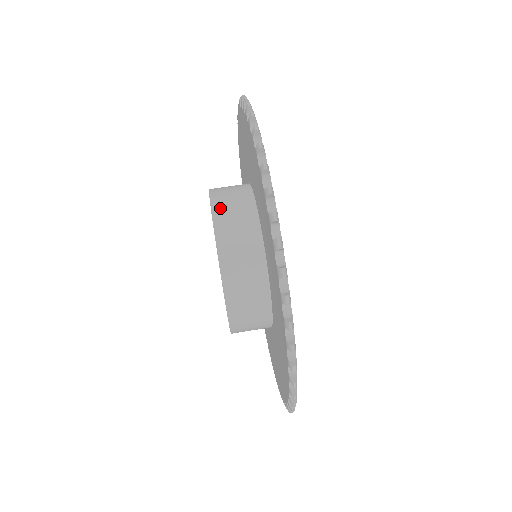
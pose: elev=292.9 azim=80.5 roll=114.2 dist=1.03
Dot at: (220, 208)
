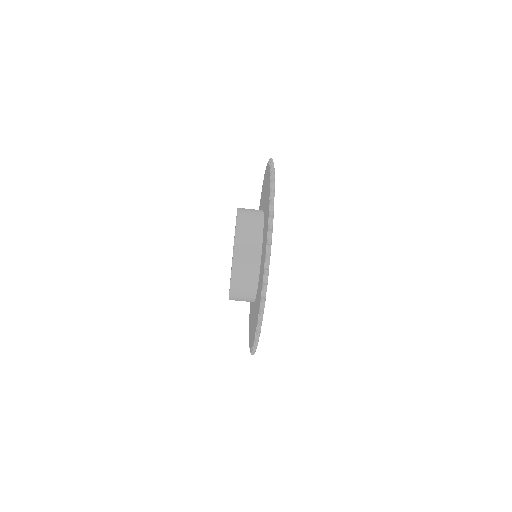
Dot at: (239, 246)
